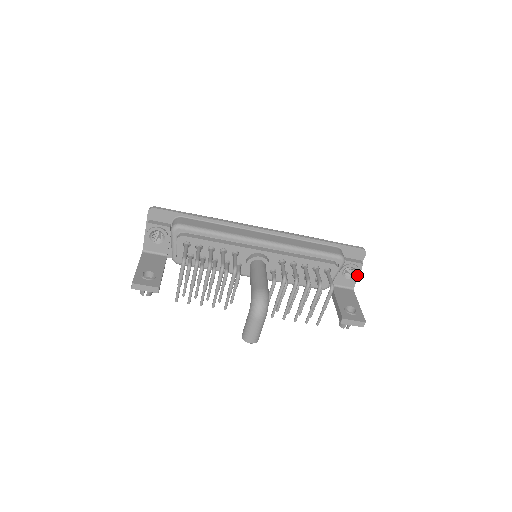
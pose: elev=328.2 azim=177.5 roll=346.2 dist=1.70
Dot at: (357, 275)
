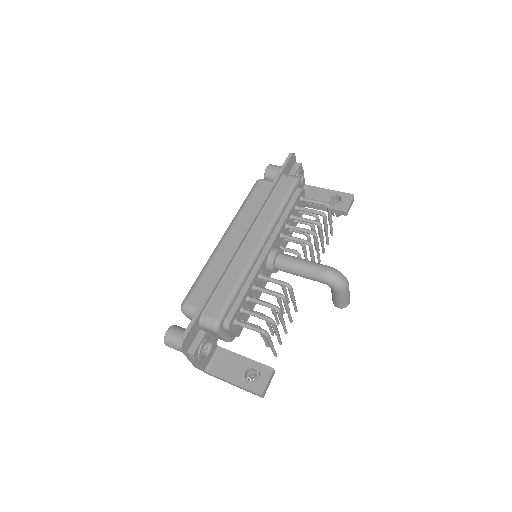
Dot at: (303, 174)
